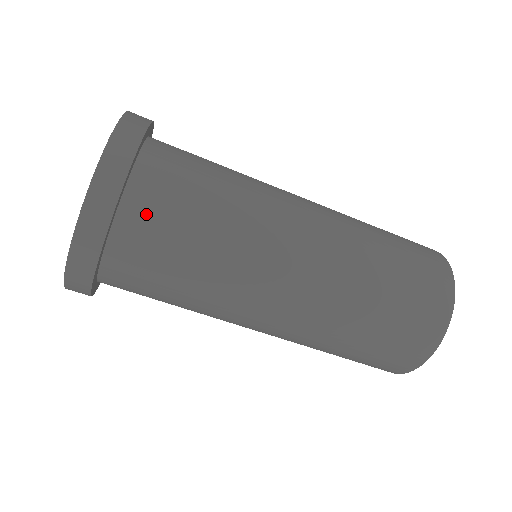
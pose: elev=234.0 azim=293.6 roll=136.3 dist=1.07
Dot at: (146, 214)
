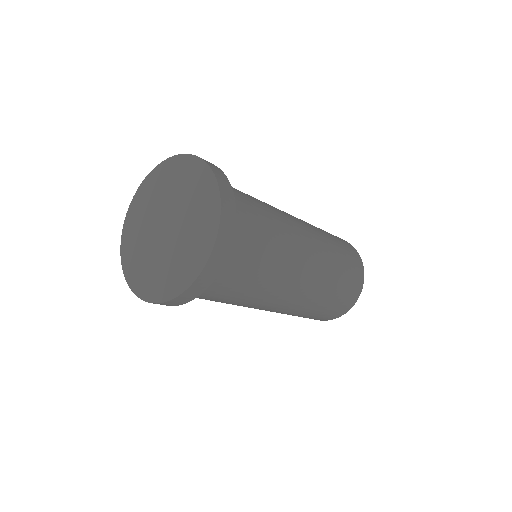
Dot at: (238, 240)
